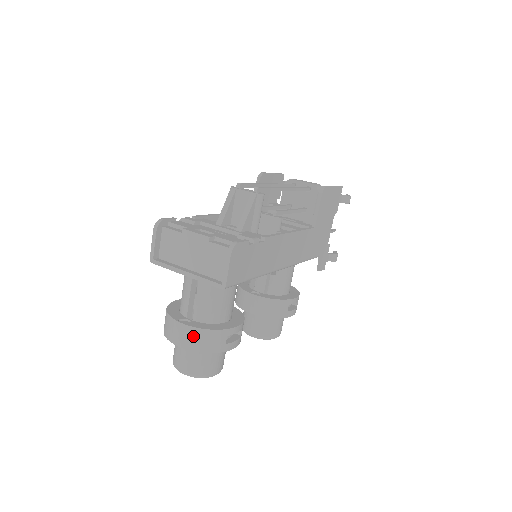
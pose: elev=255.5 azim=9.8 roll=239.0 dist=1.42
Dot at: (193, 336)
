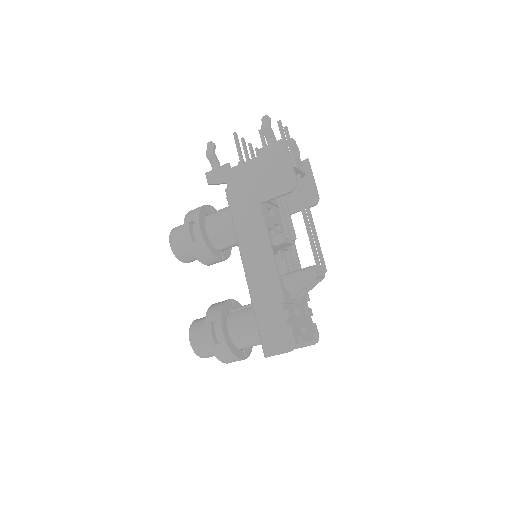
Dot at: occluded
